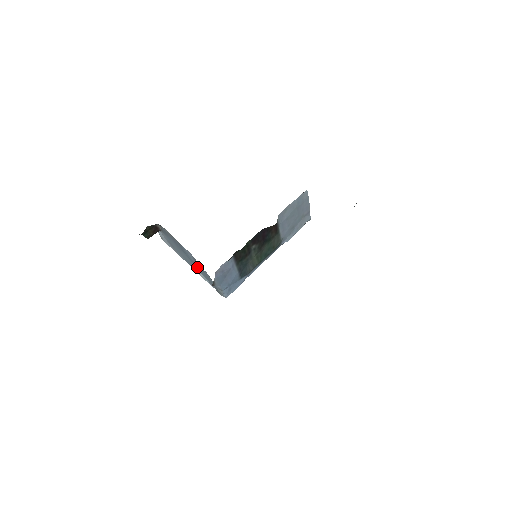
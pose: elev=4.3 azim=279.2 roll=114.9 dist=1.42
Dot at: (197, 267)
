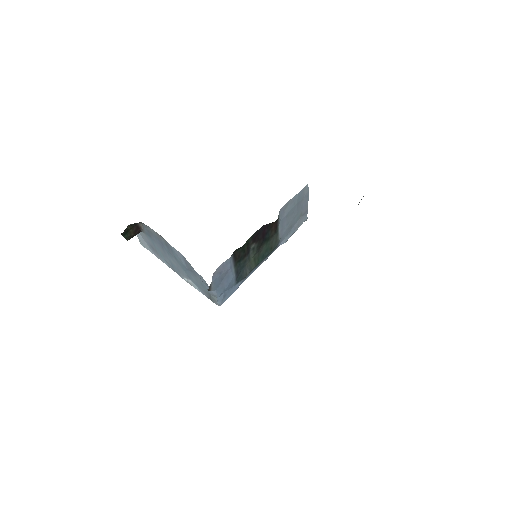
Dot at: (187, 271)
